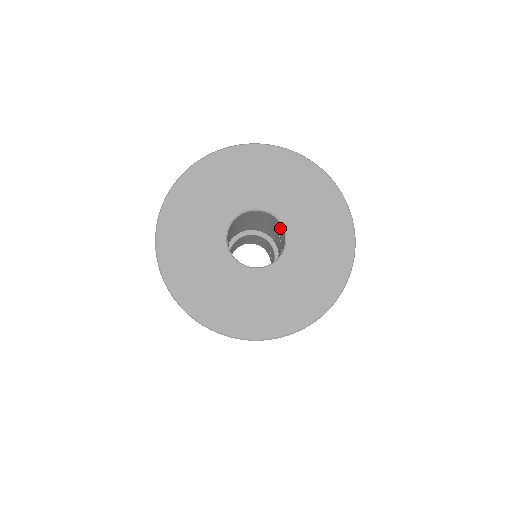
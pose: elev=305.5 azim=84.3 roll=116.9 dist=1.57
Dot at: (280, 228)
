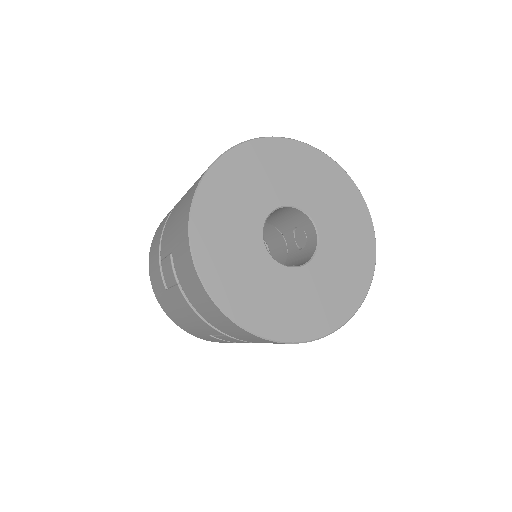
Dot at: (304, 223)
